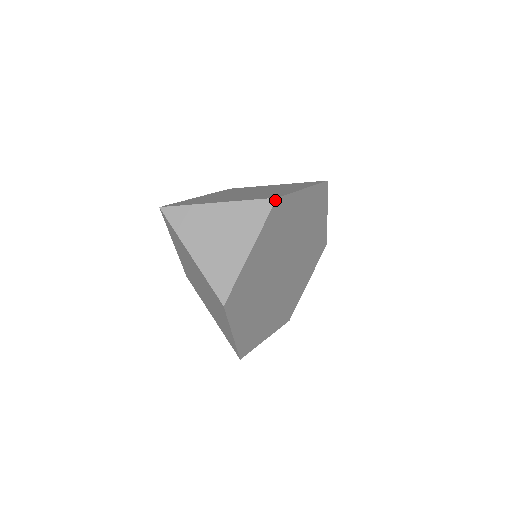
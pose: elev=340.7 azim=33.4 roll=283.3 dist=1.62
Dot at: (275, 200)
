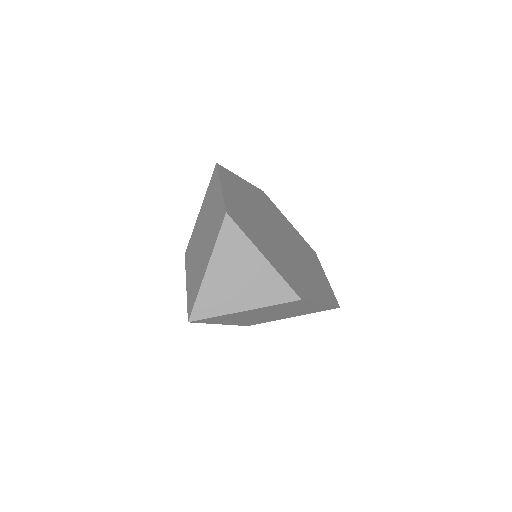
Dot at: (227, 215)
